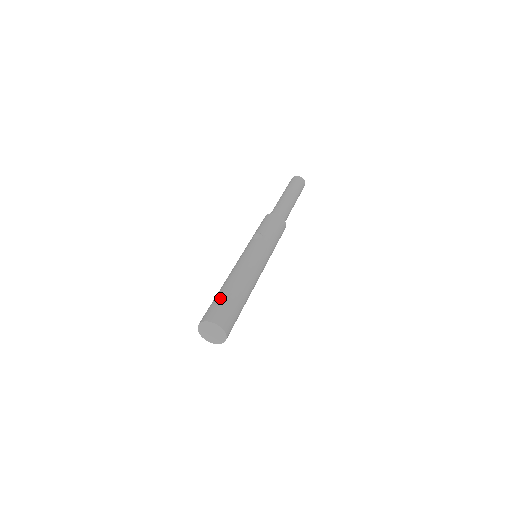
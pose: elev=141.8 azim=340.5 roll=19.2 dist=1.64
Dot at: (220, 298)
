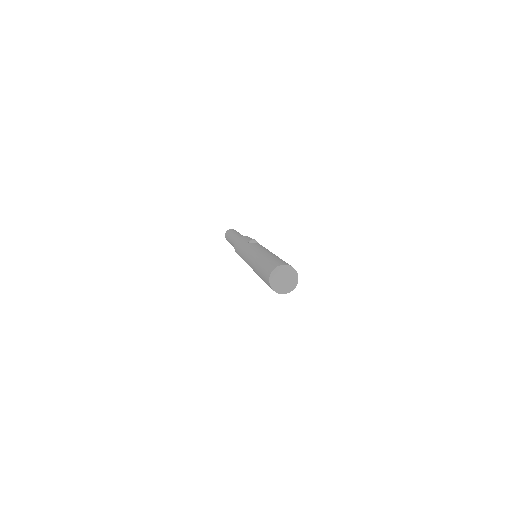
Dot at: (276, 258)
